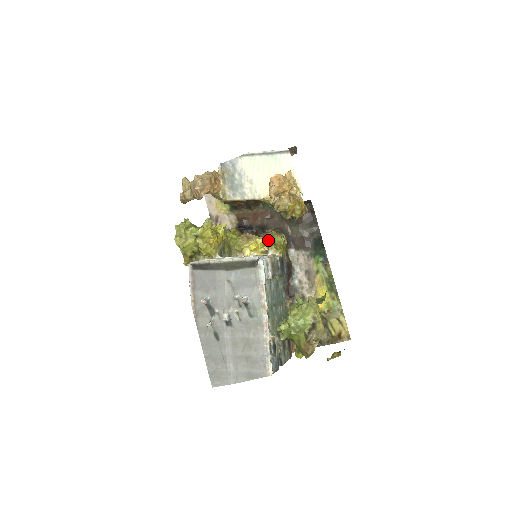
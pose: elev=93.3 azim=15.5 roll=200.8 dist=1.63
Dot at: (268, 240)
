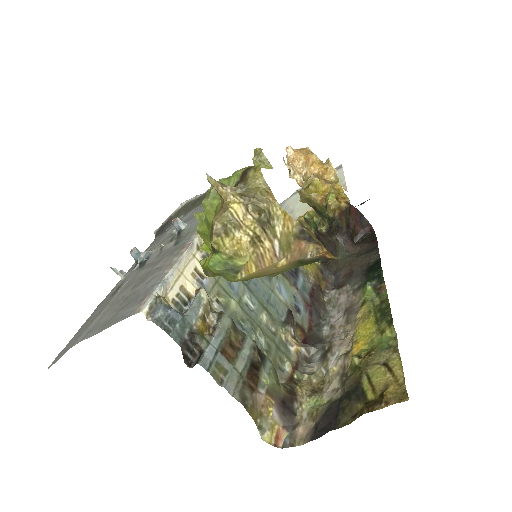
Dot at: occluded
